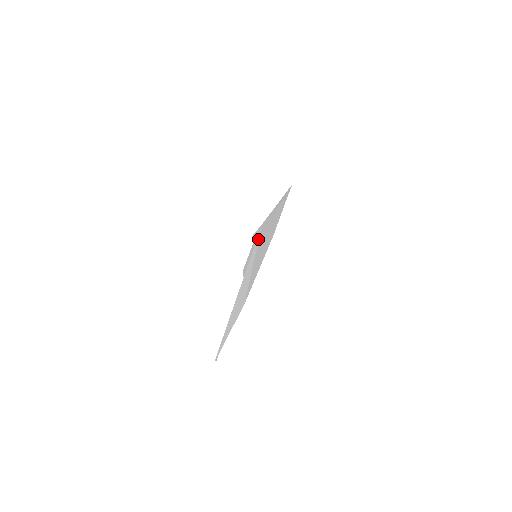
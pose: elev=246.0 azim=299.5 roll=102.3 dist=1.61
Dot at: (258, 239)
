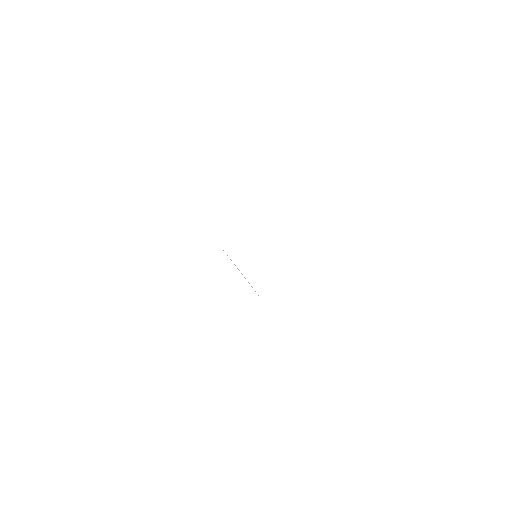
Dot at: occluded
